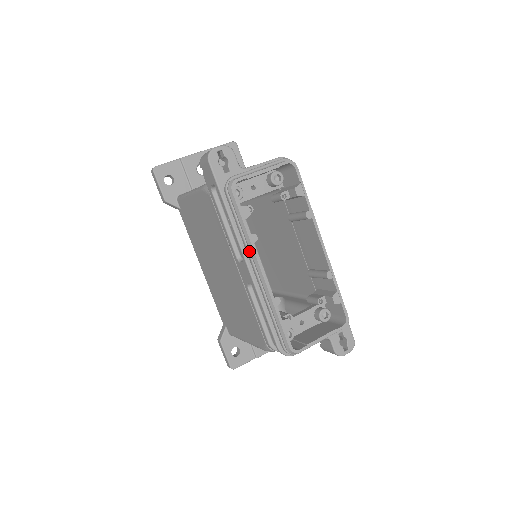
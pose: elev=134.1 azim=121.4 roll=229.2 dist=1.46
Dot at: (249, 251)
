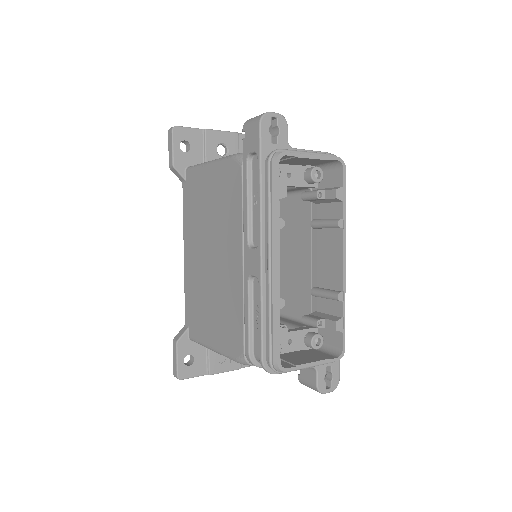
Dot at: (270, 236)
